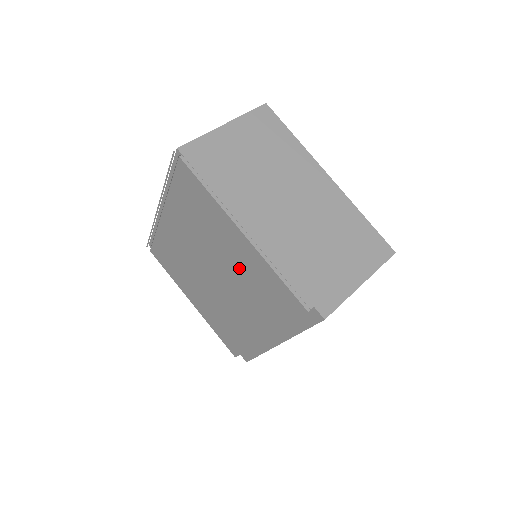
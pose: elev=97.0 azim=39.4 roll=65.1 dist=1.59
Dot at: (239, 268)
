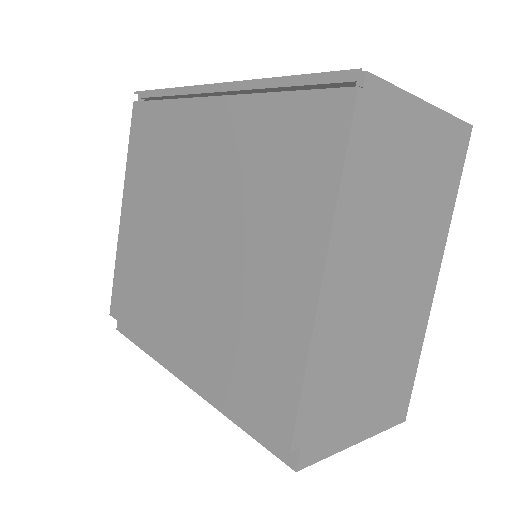
Dot at: (250, 290)
